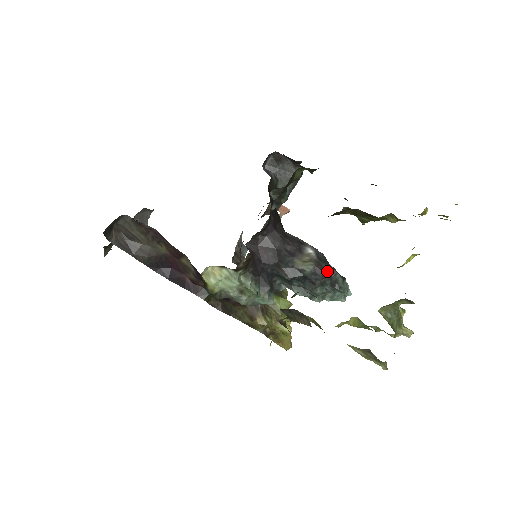
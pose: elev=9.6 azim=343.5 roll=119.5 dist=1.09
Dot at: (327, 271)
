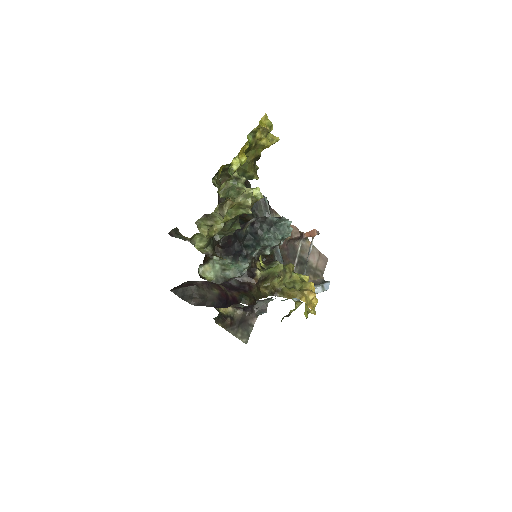
Dot at: (260, 220)
